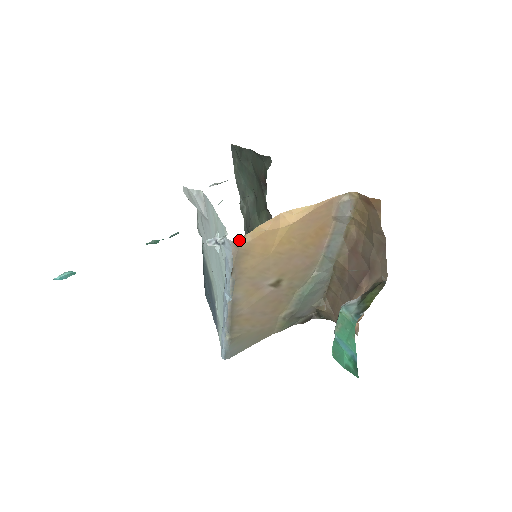
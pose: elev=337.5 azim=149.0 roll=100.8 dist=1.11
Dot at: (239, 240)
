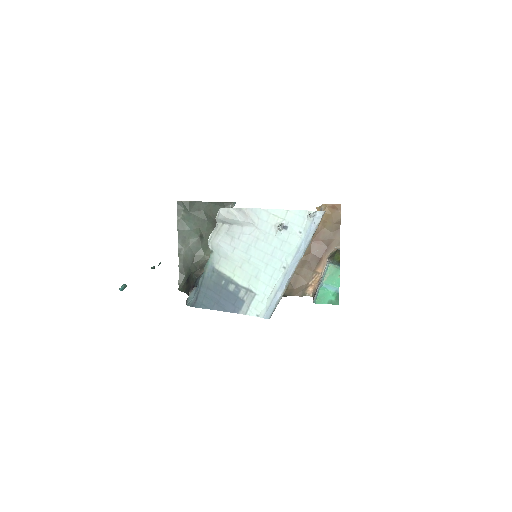
Dot at: occluded
